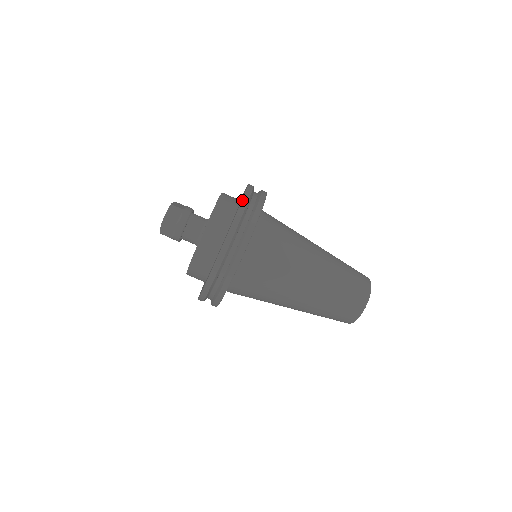
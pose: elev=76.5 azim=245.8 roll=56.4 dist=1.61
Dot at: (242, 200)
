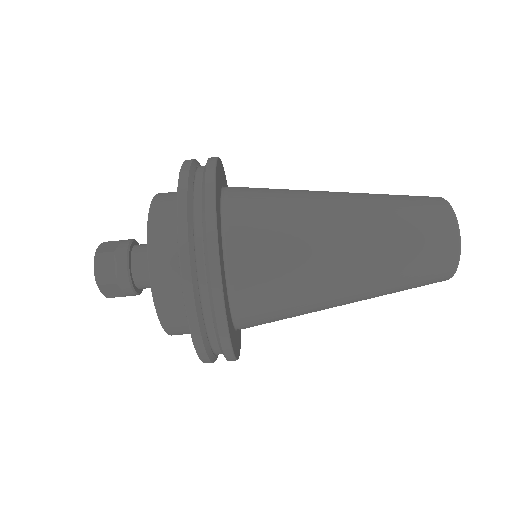
Dot at: occluded
